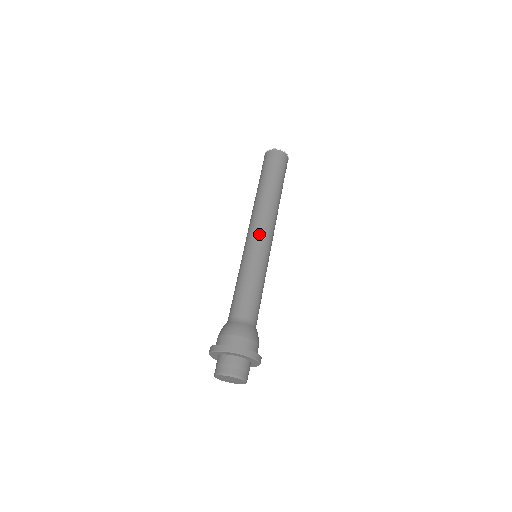
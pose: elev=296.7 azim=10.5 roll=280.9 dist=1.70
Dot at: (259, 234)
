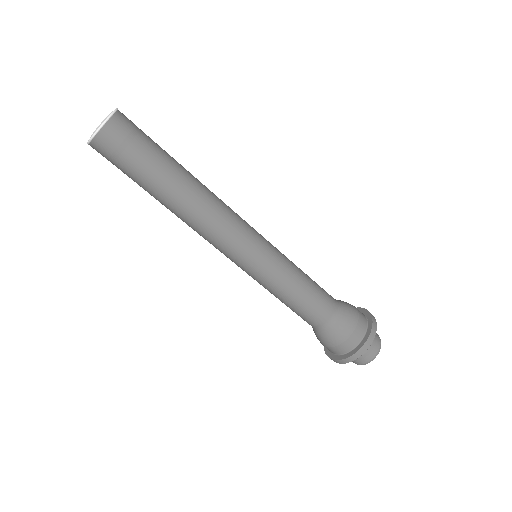
Dot at: (246, 239)
